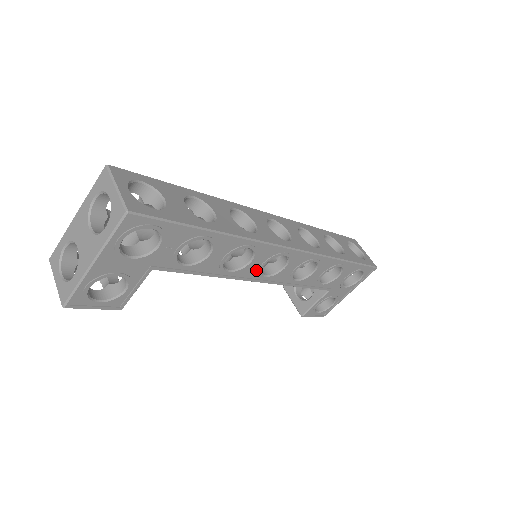
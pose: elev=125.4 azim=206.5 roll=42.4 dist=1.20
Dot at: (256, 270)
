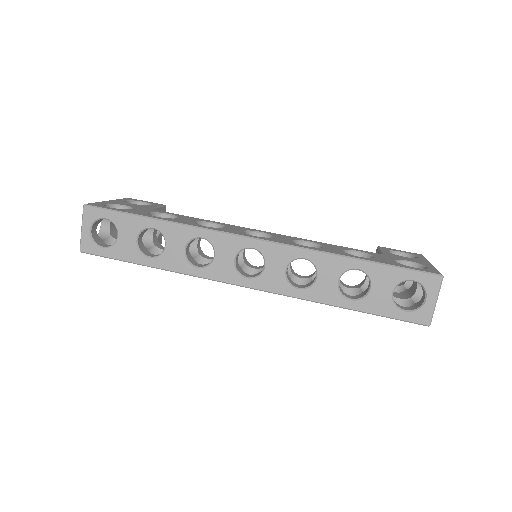
Dot at: occluded
